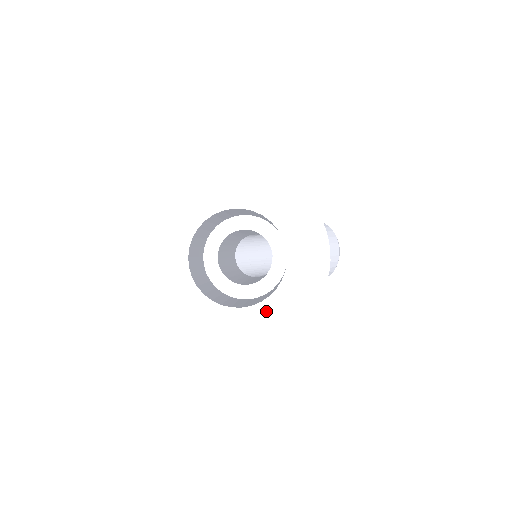
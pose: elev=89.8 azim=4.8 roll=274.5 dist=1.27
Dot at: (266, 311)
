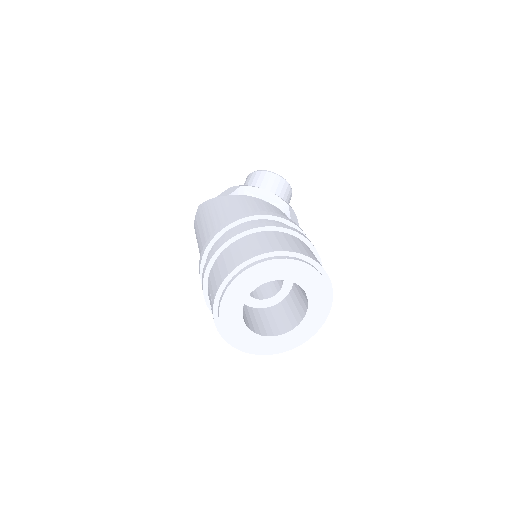
Dot at: (312, 316)
